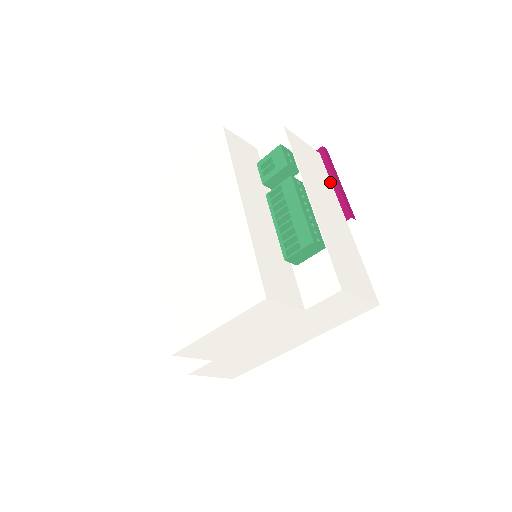
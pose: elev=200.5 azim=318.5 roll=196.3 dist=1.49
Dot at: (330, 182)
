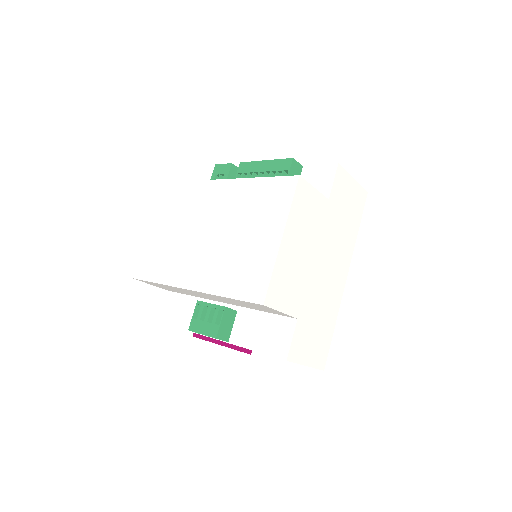
Dot at: occluded
